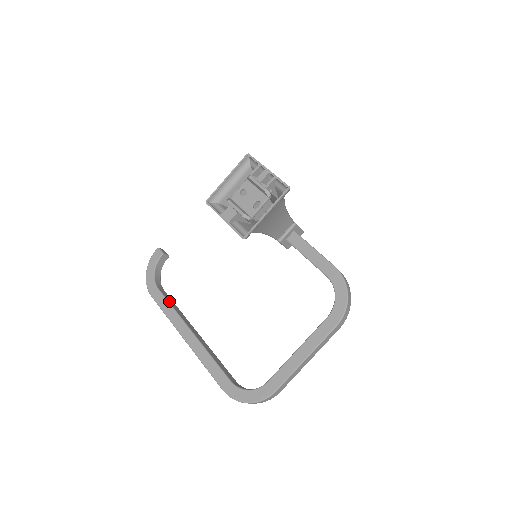
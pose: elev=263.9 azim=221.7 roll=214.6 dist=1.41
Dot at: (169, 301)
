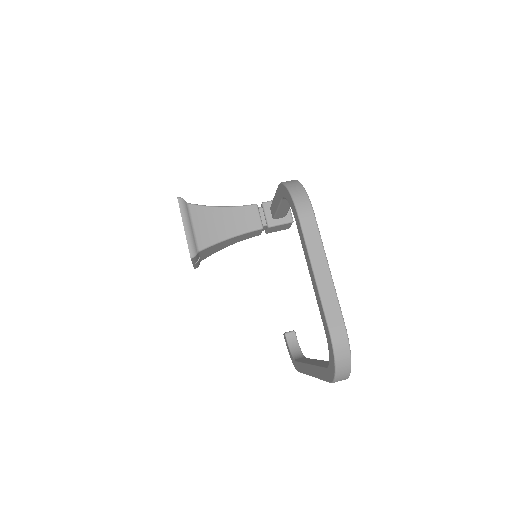
Dot at: occluded
